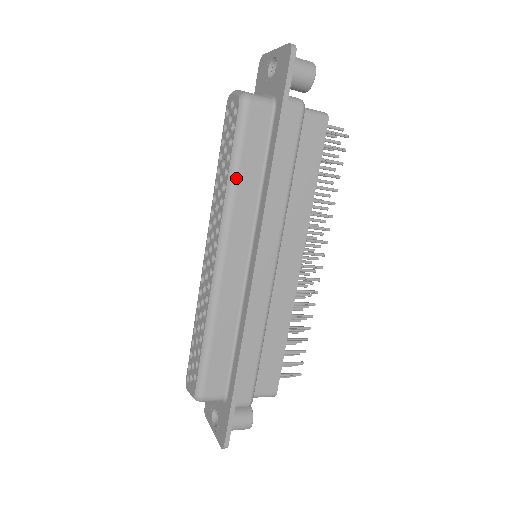
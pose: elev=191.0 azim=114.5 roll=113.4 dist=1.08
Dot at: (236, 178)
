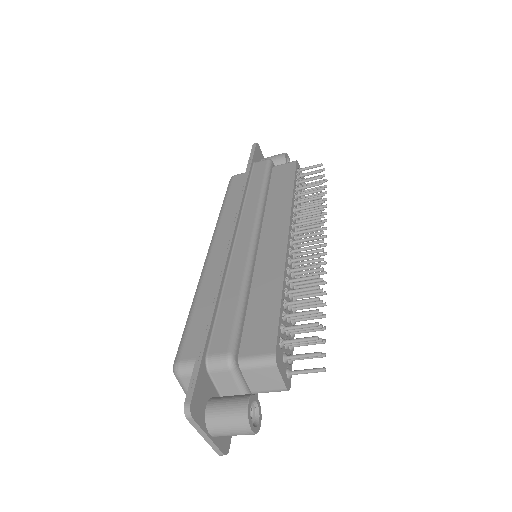
Dot at: (224, 207)
